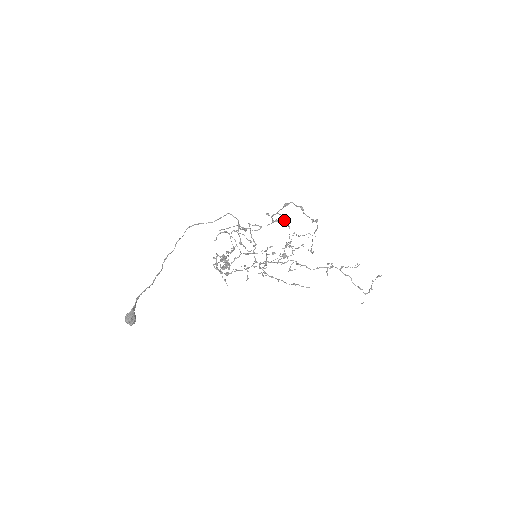
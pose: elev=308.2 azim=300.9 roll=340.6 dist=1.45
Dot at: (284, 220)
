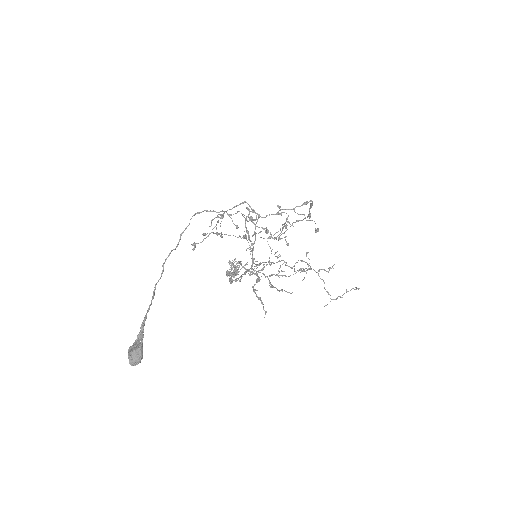
Dot at: (317, 231)
